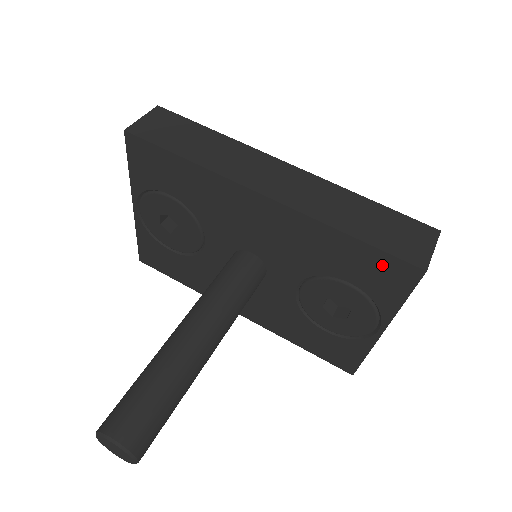
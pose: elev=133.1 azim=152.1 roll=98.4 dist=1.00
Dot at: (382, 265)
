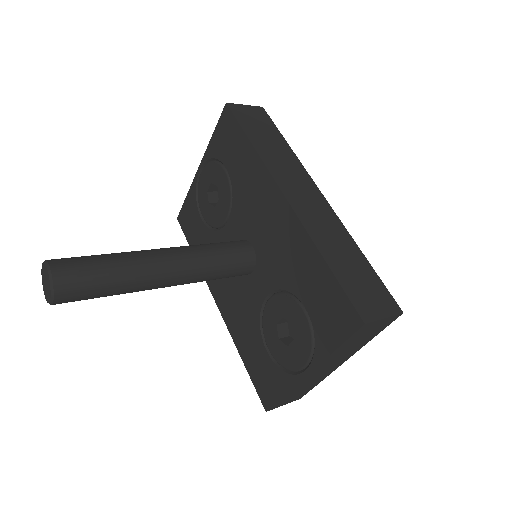
Dot at: (336, 302)
